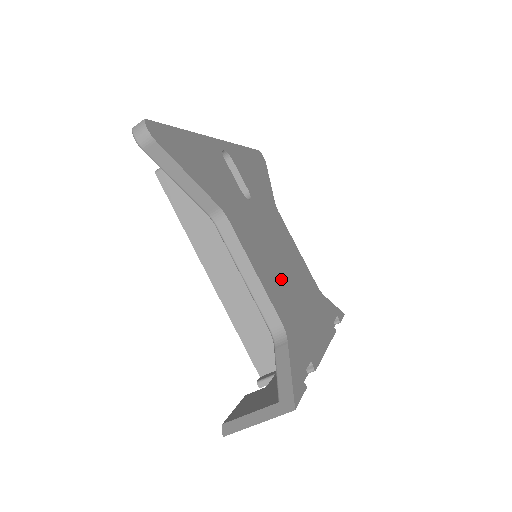
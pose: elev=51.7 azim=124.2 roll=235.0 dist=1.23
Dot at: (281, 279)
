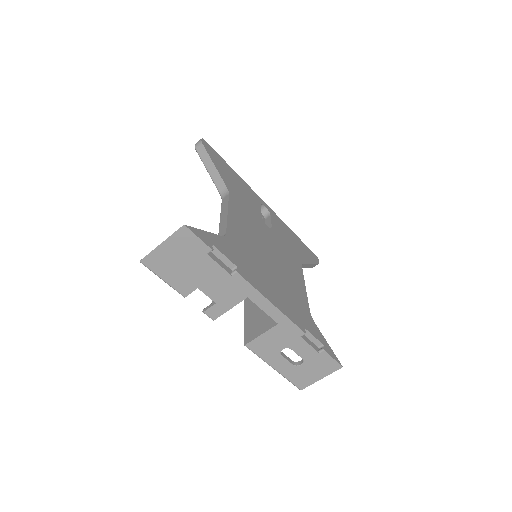
Dot at: (255, 247)
